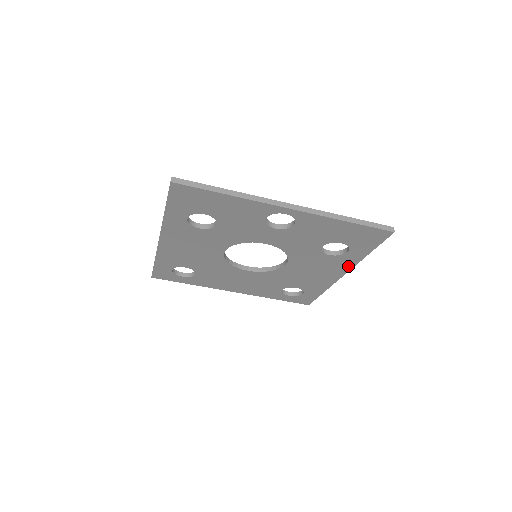
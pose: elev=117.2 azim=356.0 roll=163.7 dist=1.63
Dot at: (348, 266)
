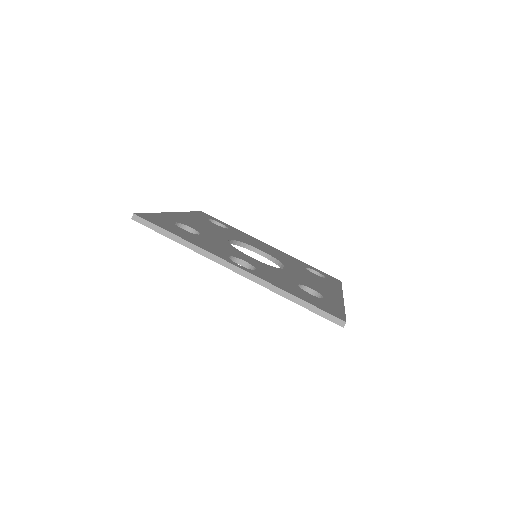
Dot at: occluded
